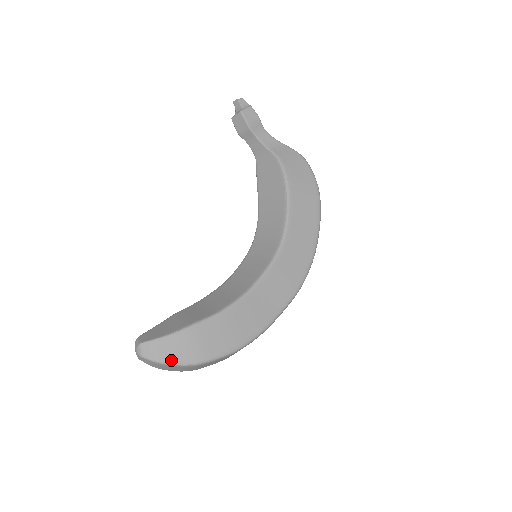
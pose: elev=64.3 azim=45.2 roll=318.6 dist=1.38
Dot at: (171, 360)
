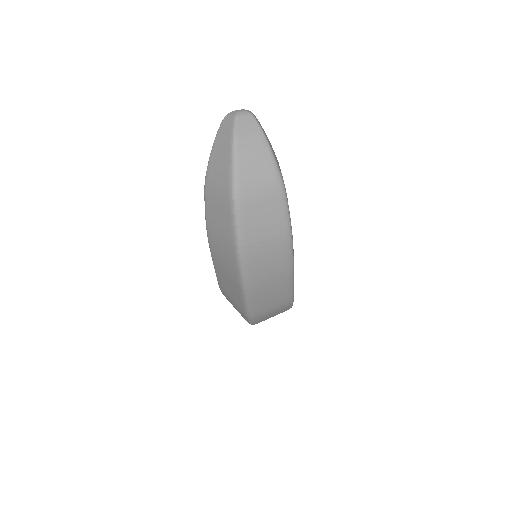
Dot at: occluded
